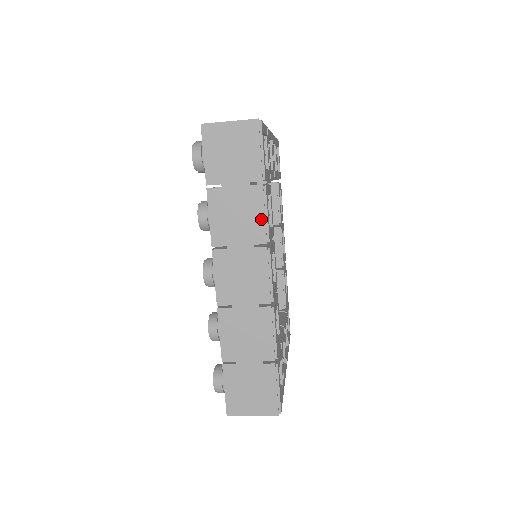
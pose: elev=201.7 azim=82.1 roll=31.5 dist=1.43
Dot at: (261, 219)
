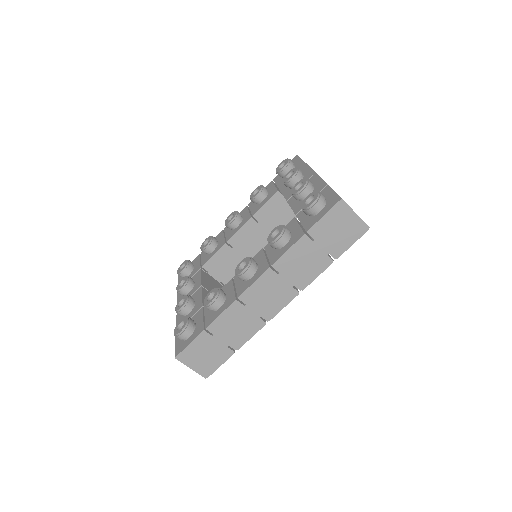
Dot at: (312, 276)
